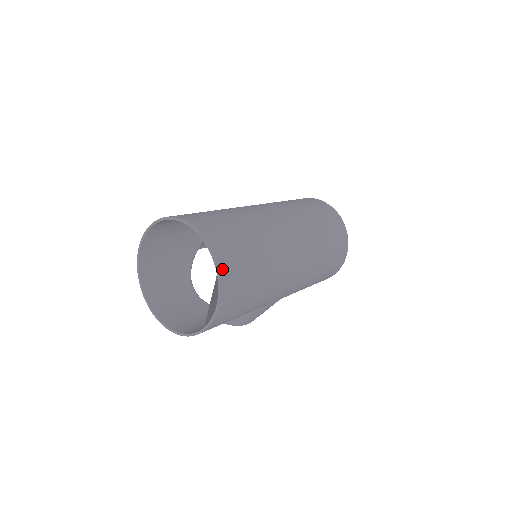
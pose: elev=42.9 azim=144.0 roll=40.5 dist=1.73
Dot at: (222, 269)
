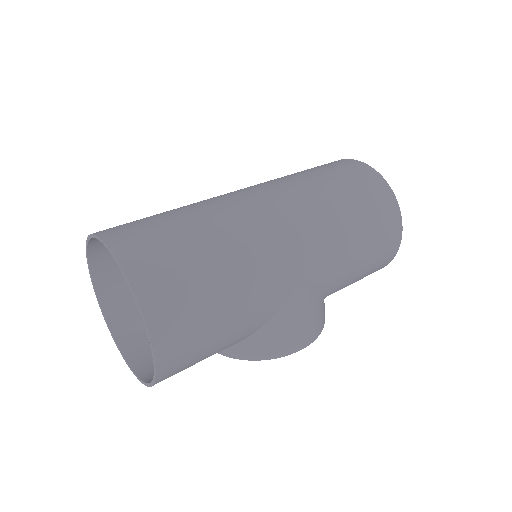
Dot at: (123, 254)
